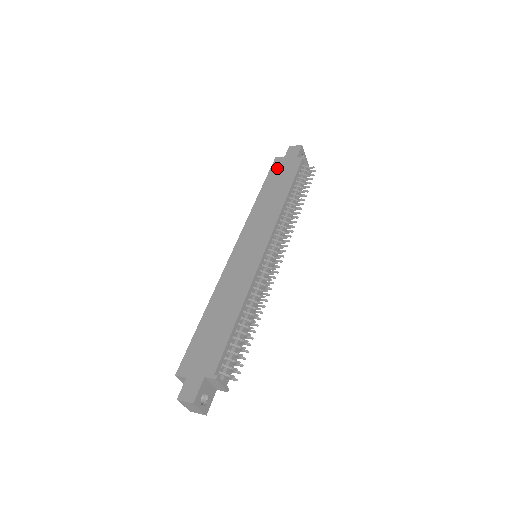
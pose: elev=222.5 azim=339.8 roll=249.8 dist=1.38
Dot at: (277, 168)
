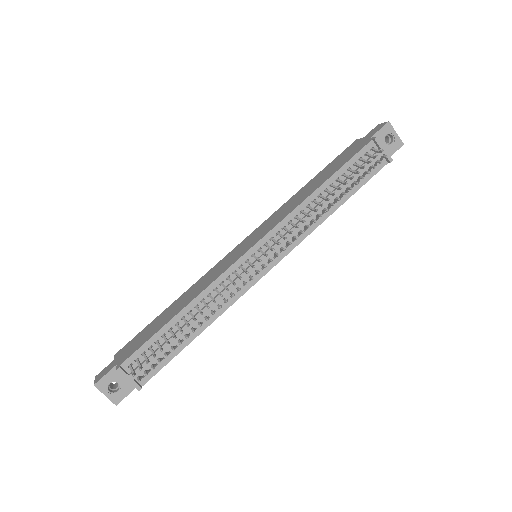
Dot at: (344, 153)
